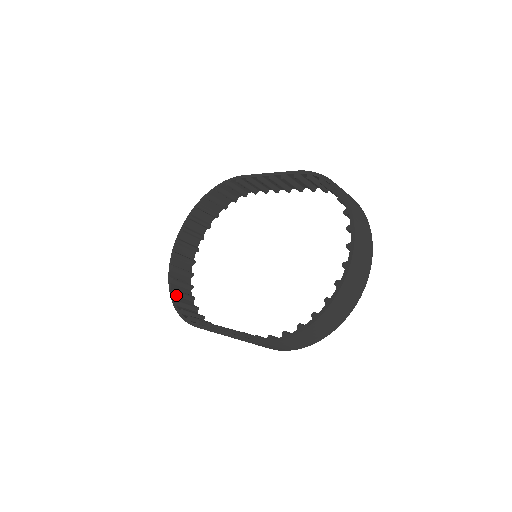
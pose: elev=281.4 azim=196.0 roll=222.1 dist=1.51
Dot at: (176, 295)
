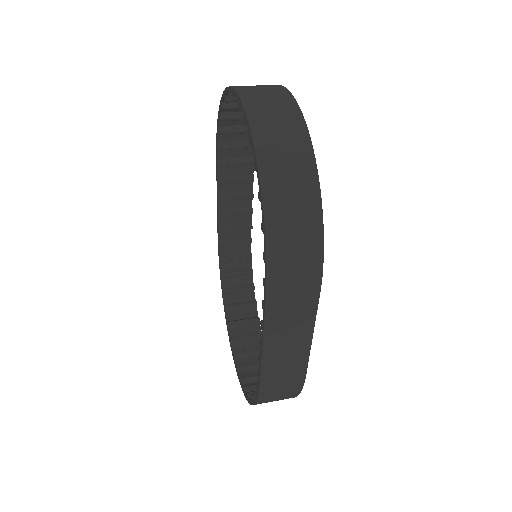
Dot at: occluded
